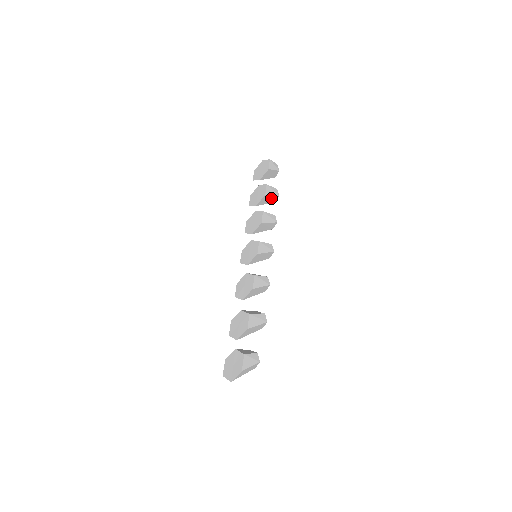
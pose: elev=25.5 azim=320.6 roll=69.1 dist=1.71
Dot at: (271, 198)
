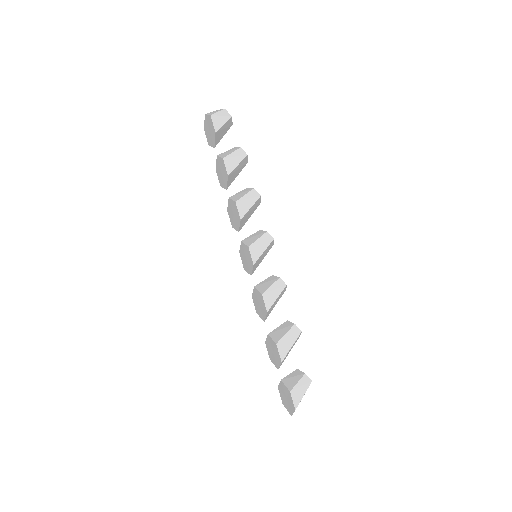
Dot at: (239, 167)
